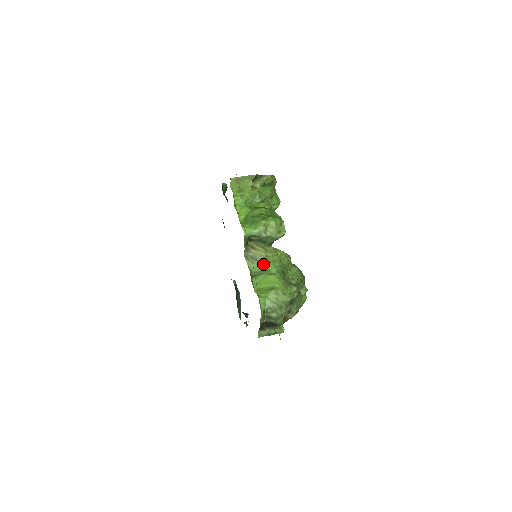
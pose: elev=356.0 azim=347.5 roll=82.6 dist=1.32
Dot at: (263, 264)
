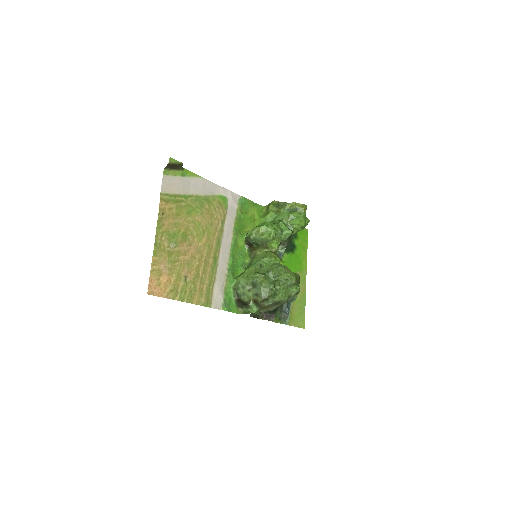
Dot at: (253, 260)
